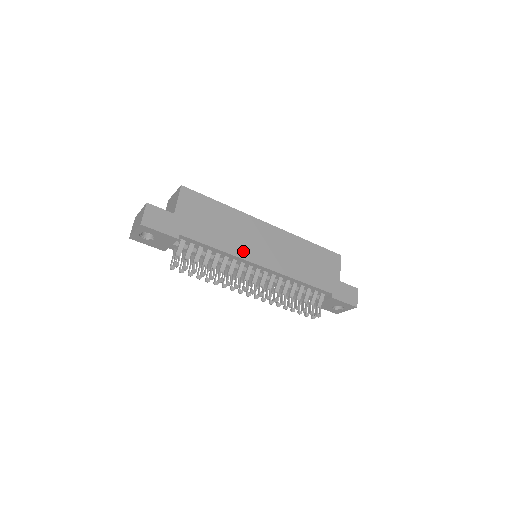
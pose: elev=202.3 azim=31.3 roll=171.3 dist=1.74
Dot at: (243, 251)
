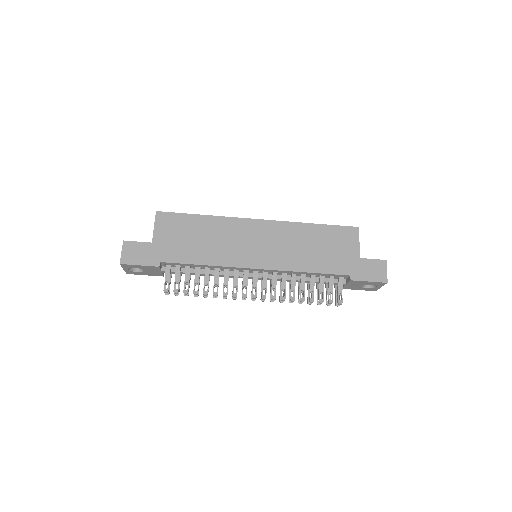
Dot at: (232, 258)
